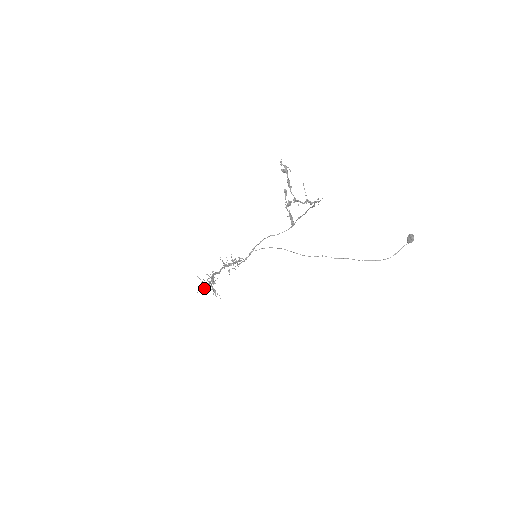
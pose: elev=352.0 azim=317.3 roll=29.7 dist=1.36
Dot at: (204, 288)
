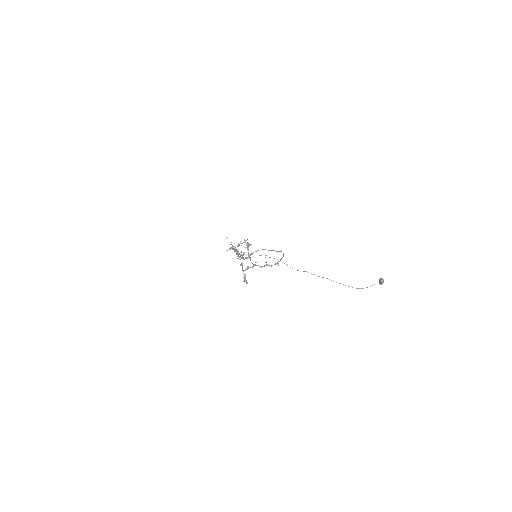
Dot at: (230, 248)
